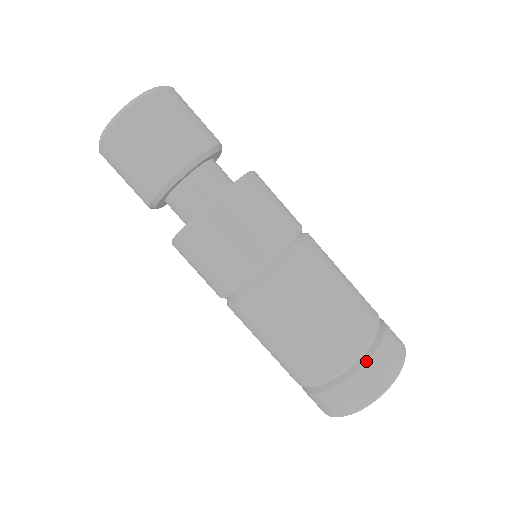
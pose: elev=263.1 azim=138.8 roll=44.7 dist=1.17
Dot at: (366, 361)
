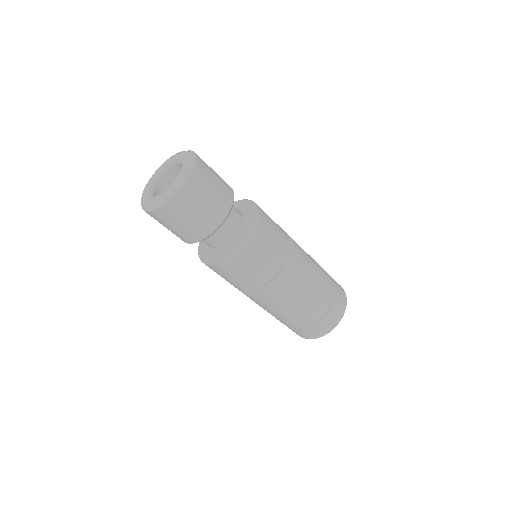
Dot at: (301, 330)
